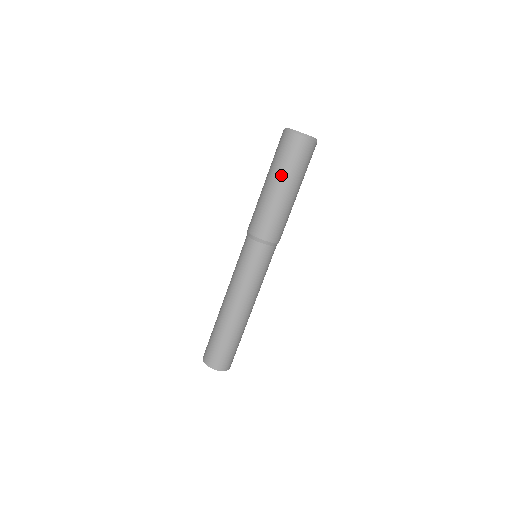
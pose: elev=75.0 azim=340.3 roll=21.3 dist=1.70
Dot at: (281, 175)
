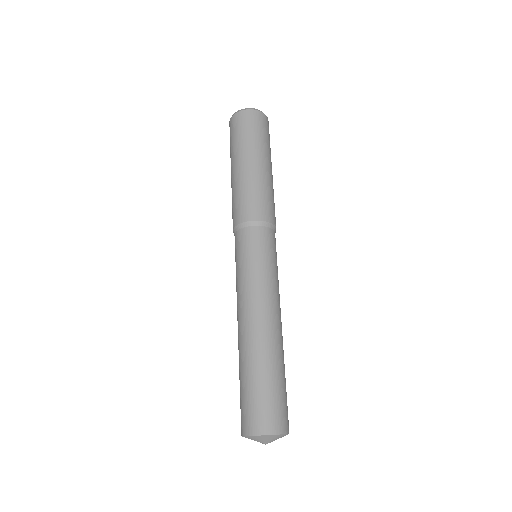
Dot at: (264, 151)
